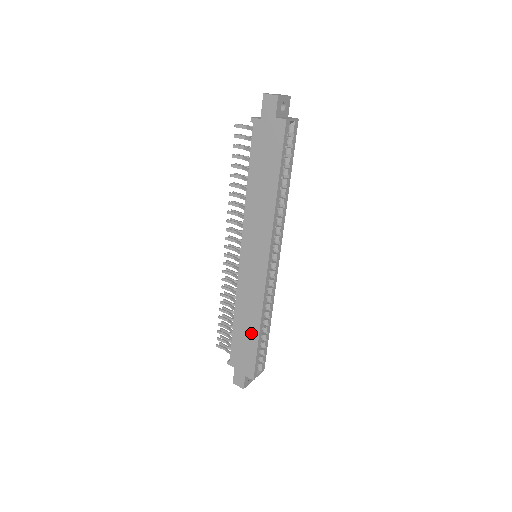
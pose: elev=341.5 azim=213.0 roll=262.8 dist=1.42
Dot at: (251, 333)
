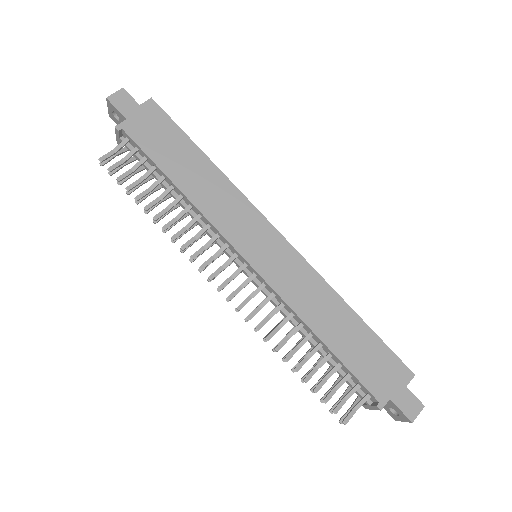
Dot at: (351, 326)
